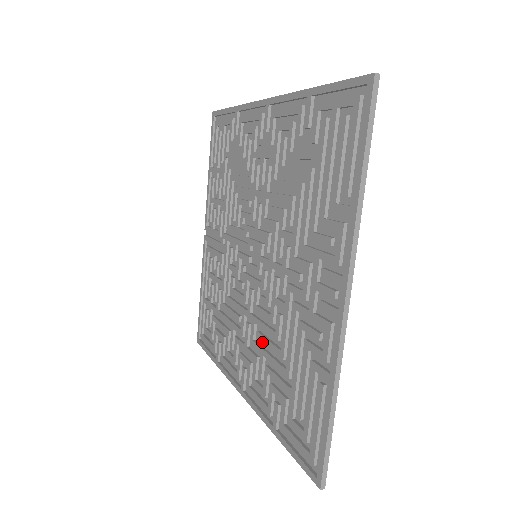
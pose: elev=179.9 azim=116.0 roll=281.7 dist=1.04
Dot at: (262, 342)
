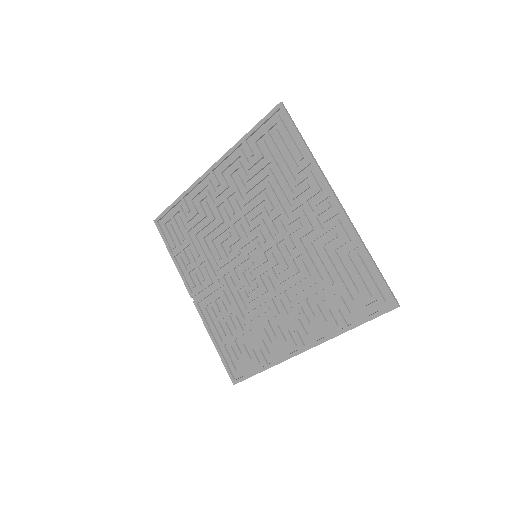
Dot at: (297, 296)
